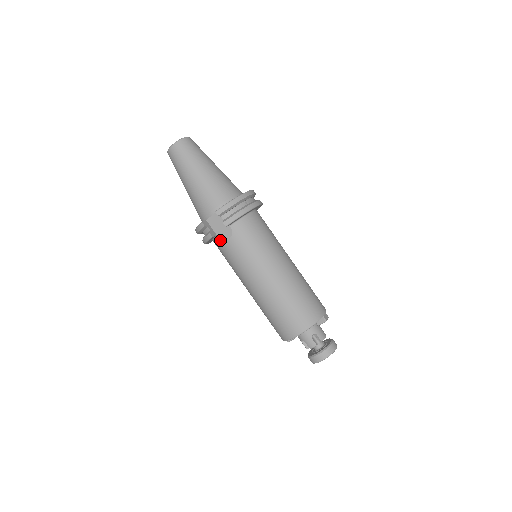
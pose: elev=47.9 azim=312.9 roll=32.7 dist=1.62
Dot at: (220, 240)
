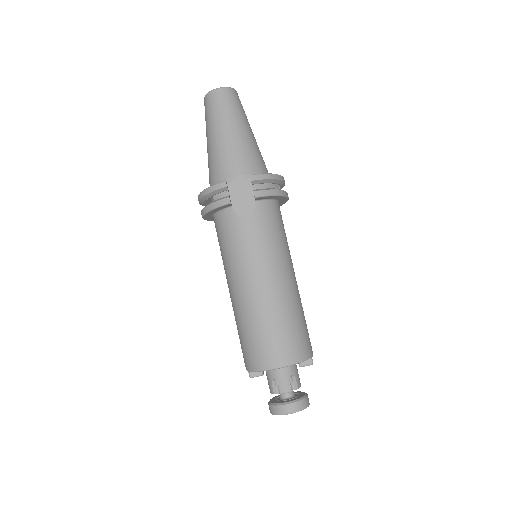
Dot at: (233, 213)
